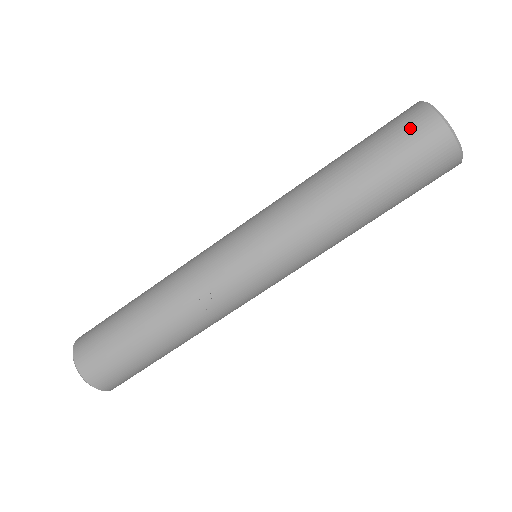
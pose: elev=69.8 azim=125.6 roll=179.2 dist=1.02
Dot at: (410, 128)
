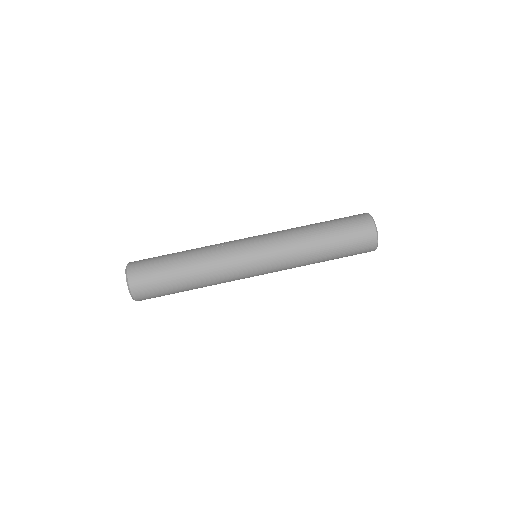
Dot at: occluded
